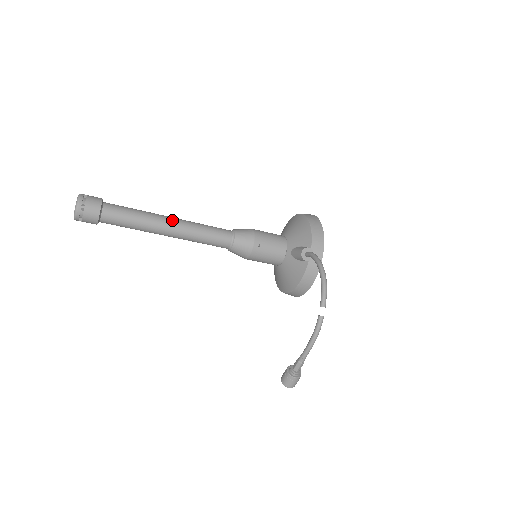
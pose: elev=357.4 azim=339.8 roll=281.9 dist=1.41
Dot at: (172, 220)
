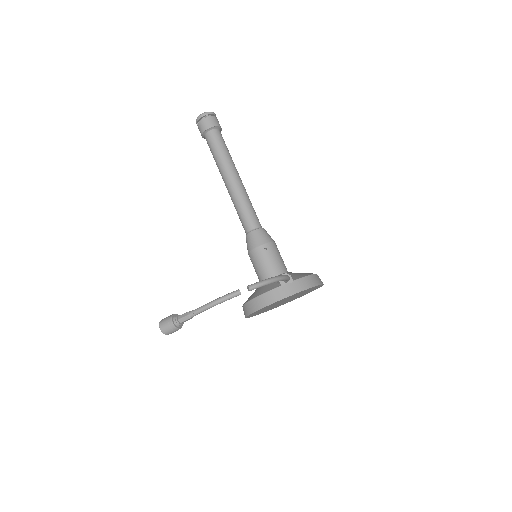
Dot at: (239, 177)
